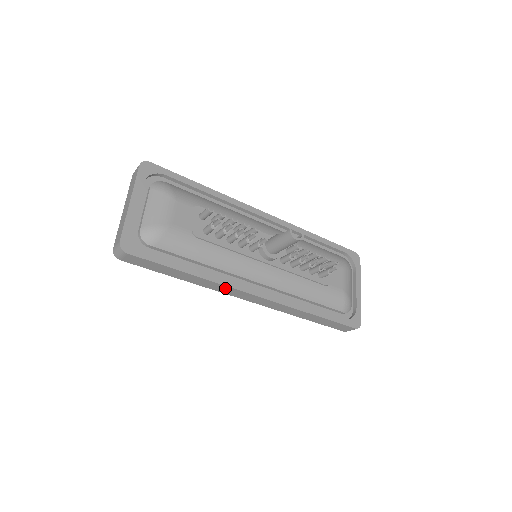
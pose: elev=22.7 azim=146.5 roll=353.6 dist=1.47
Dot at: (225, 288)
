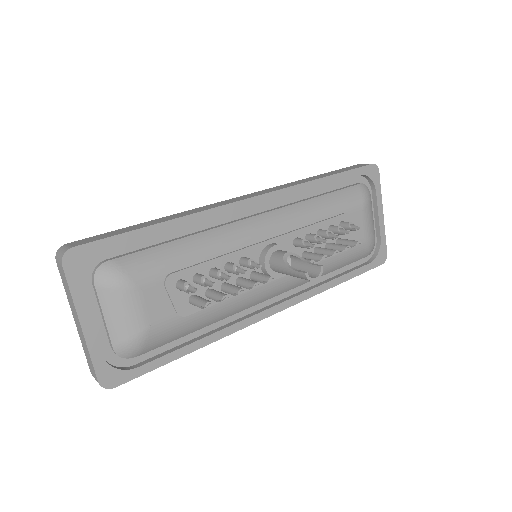
Dot at: occluded
